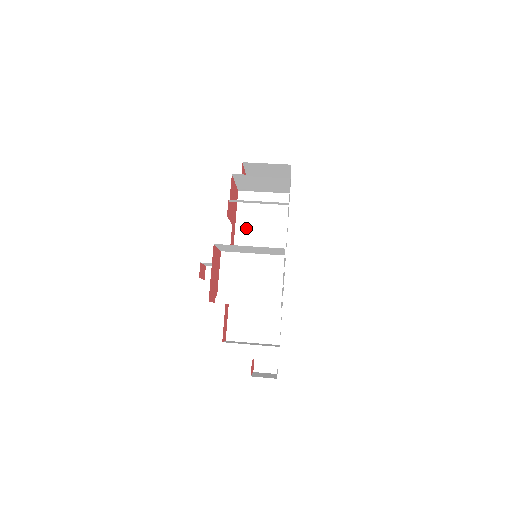
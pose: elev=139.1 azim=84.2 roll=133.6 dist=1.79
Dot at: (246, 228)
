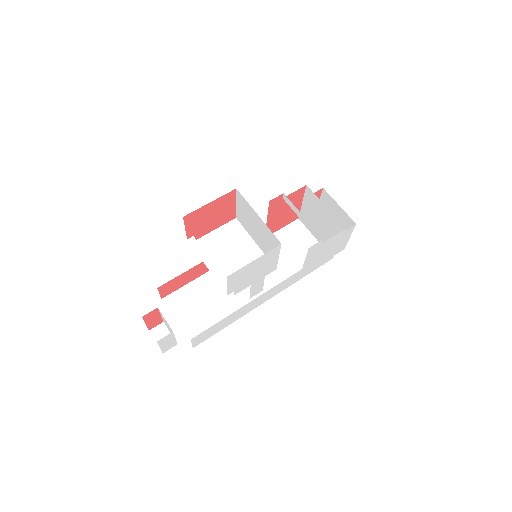
Dot at: occluded
